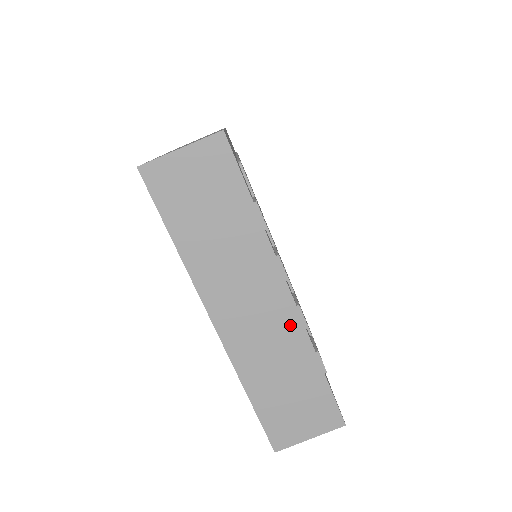
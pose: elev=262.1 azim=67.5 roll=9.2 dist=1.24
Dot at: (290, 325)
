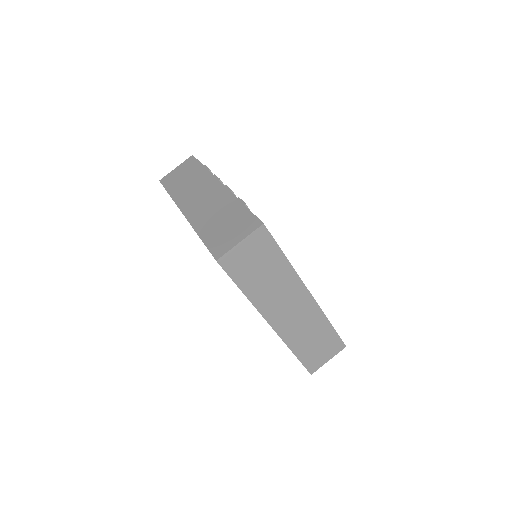
Dot at: (222, 195)
